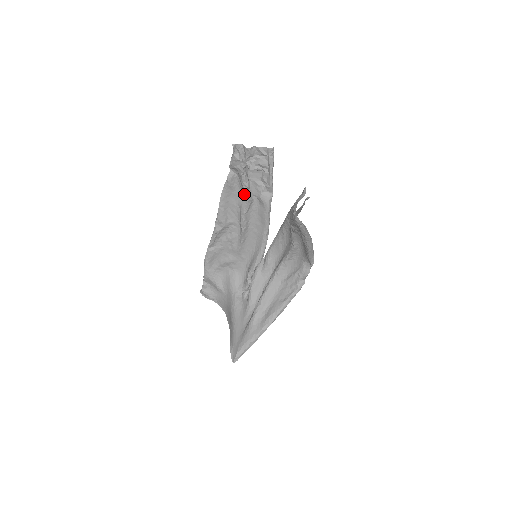
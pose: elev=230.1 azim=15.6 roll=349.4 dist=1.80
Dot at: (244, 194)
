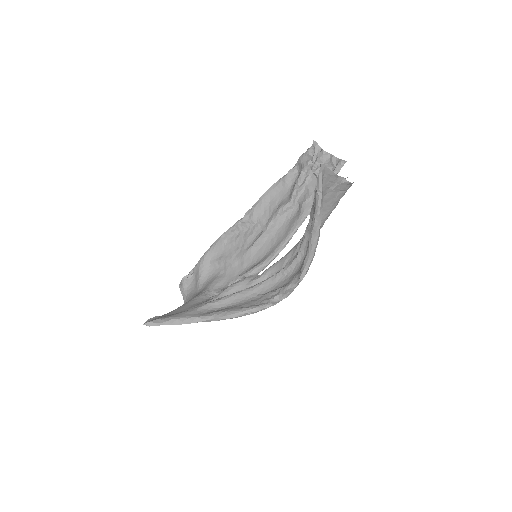
Dot at: (291, 194)
